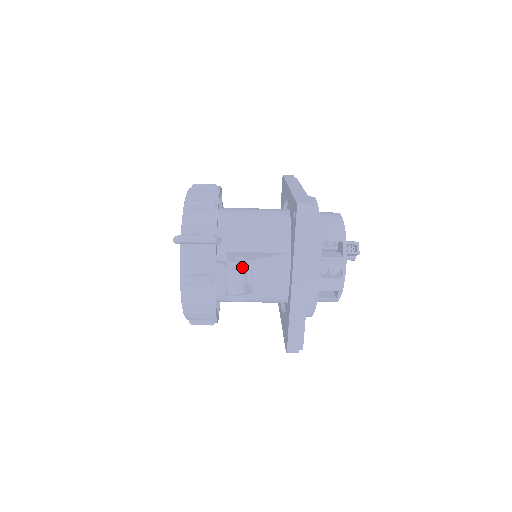
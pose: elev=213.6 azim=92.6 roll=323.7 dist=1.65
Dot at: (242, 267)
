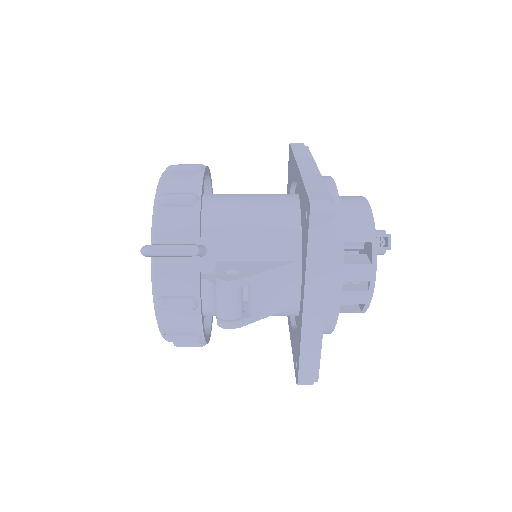
Dot at: (235, 287)
